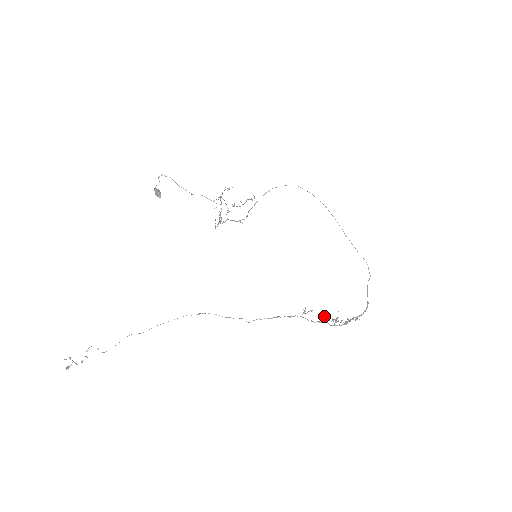
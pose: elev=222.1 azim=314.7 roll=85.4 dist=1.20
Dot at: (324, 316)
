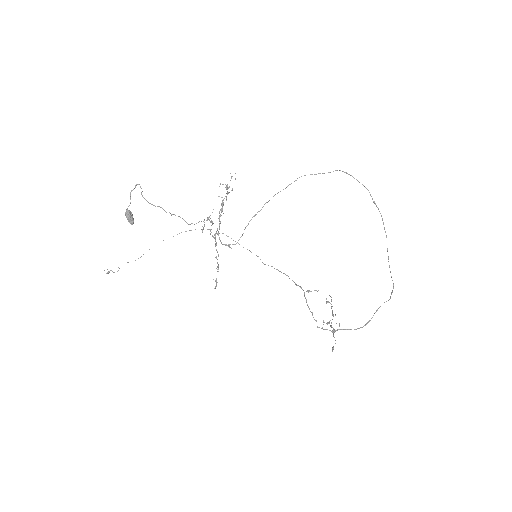
Dot at: (327, 302)
